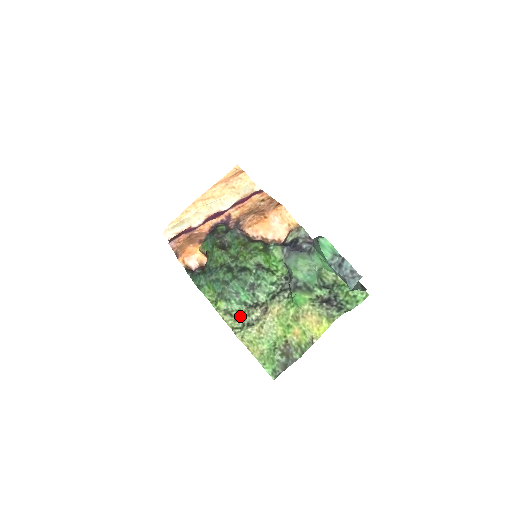
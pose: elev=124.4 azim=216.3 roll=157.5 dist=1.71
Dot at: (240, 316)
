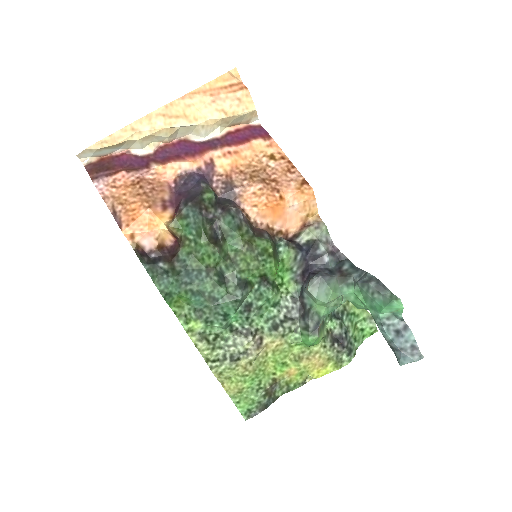
Dot at: (219, 342)
